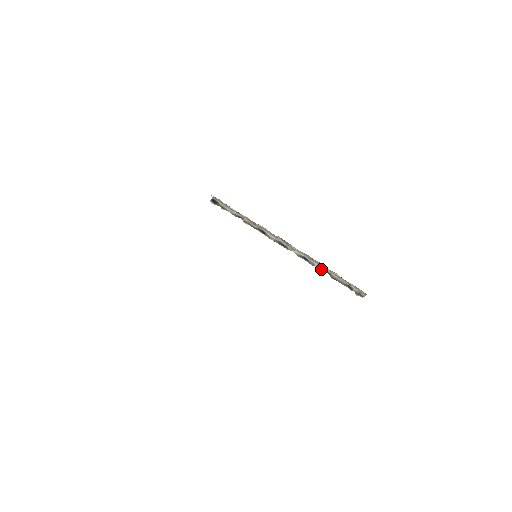
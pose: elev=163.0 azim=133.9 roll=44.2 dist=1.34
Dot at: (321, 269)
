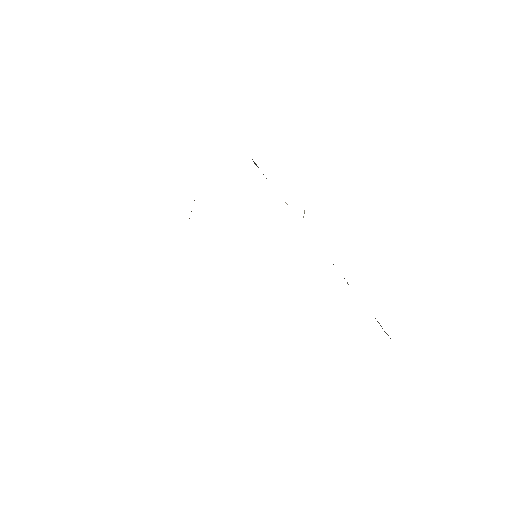
Dot at: occluded
